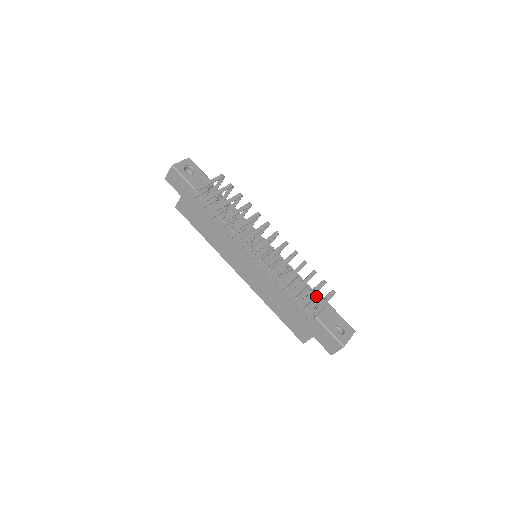
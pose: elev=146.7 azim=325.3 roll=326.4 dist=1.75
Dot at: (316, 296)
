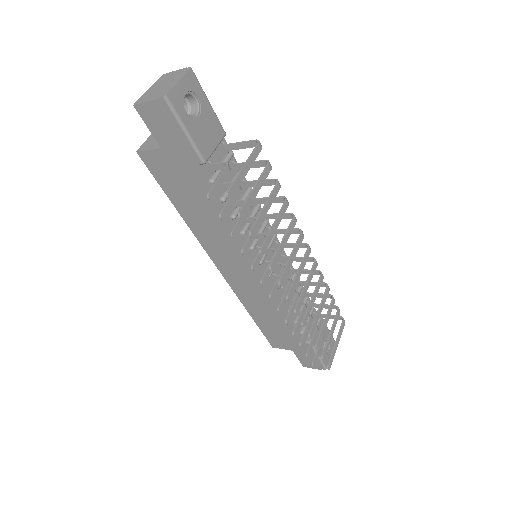
Dot at: (313, 309)
